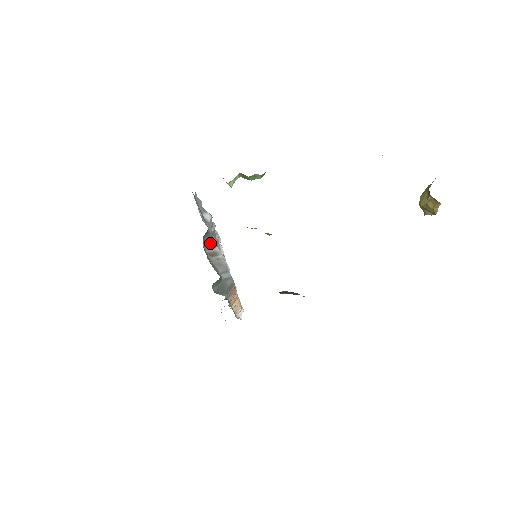
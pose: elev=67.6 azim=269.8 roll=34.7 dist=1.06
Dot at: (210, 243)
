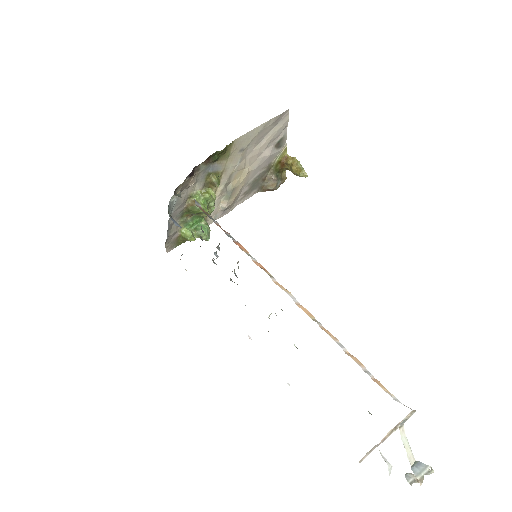
Dot at: occluded
